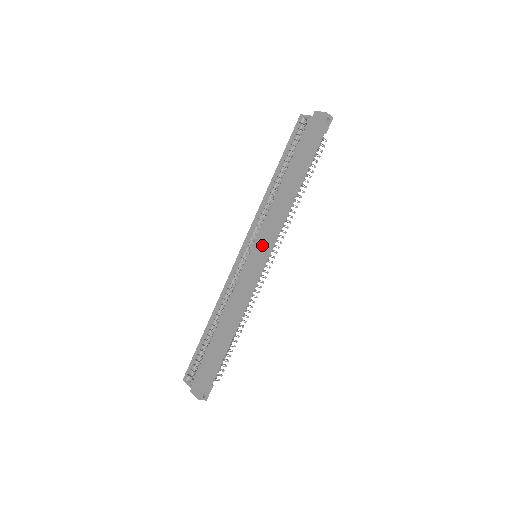
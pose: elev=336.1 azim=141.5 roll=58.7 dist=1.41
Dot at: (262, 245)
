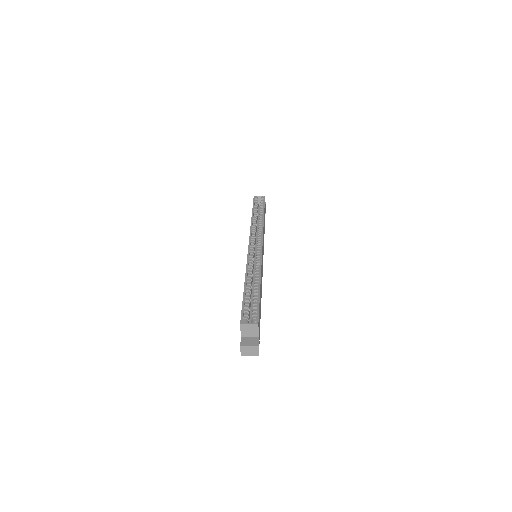
Dot at: occluded
